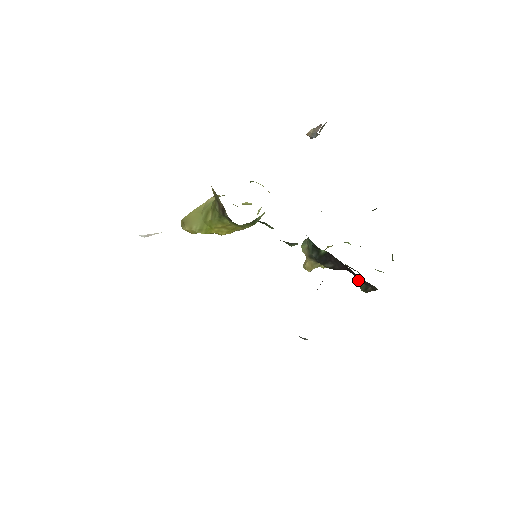
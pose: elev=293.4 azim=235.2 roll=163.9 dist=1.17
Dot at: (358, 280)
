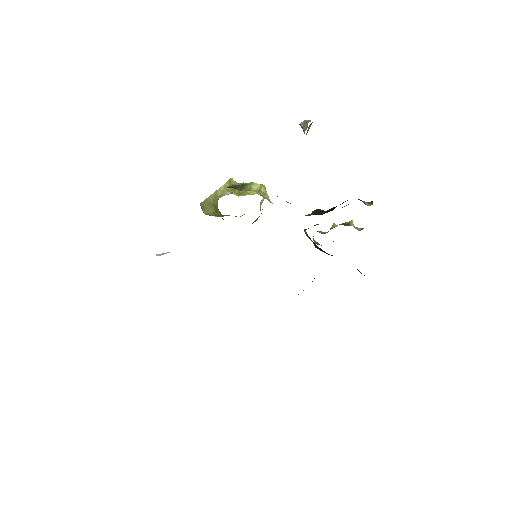
Dot at: occluded
